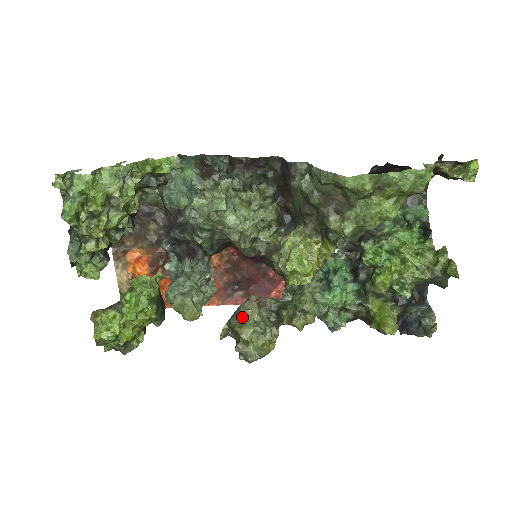
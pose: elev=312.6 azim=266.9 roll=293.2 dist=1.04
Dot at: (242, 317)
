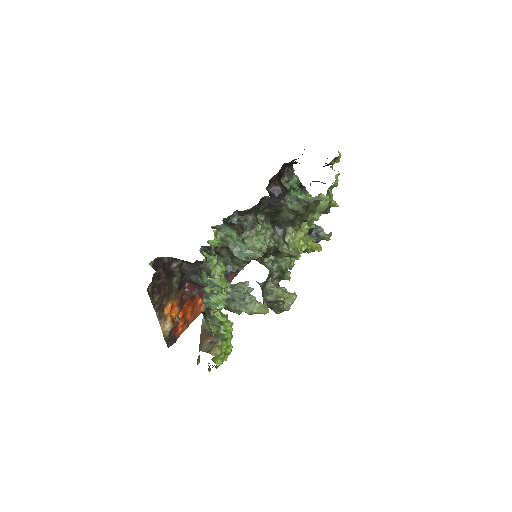
Dot at: (276, 292)
